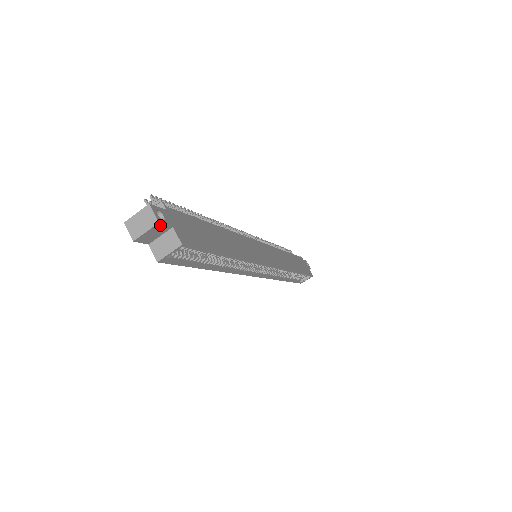
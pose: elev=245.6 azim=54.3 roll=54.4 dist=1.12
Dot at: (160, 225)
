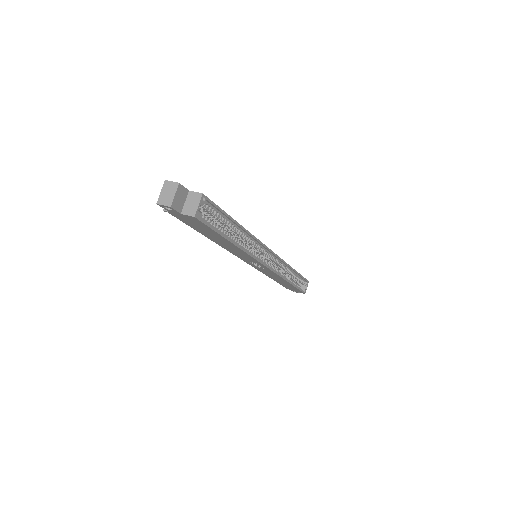
Dot at: (181, 187)
